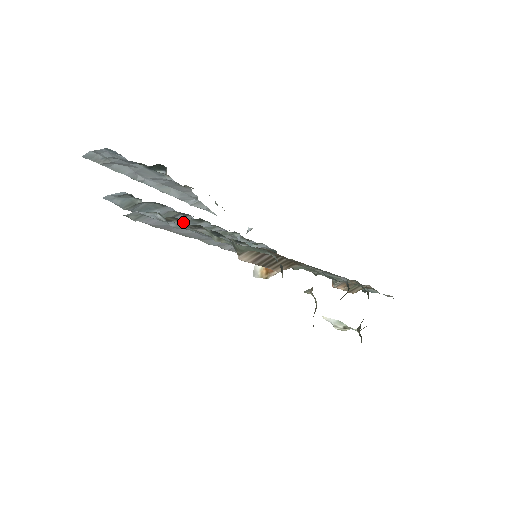
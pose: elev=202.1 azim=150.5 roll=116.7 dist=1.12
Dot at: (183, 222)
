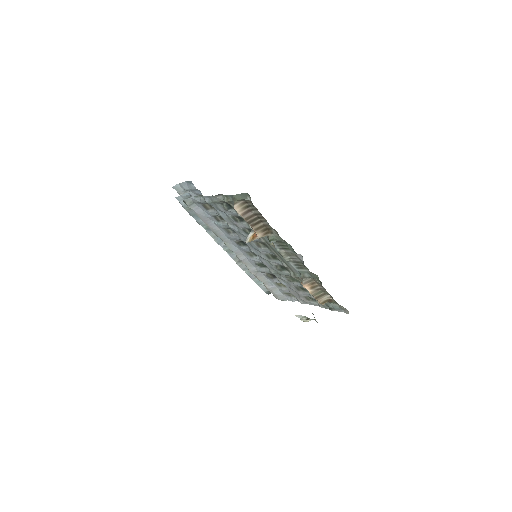
Dot at: (214, 208)
